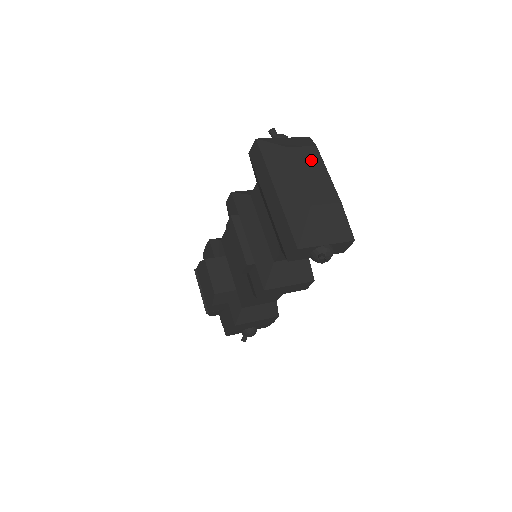
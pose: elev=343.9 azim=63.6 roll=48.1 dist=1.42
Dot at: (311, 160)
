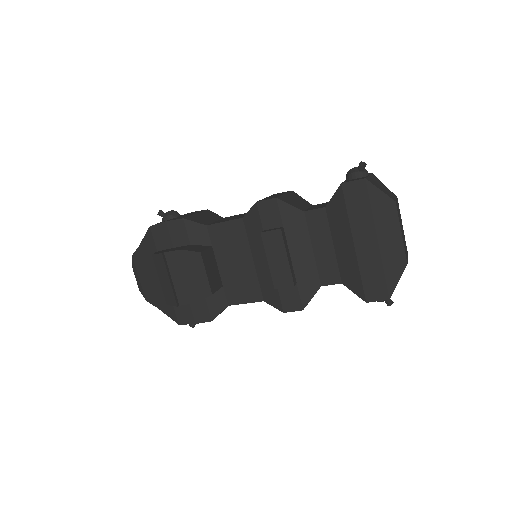
Dot at: occluded
